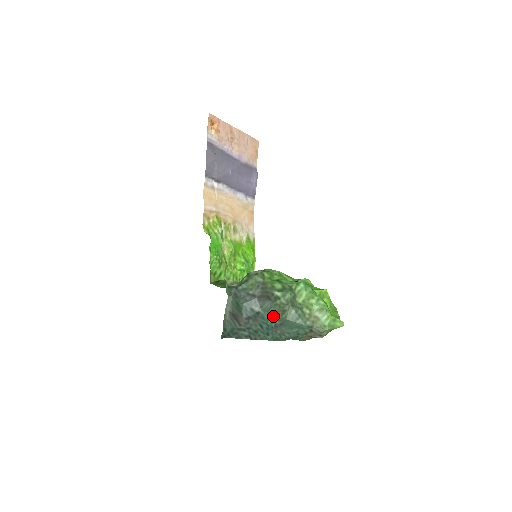
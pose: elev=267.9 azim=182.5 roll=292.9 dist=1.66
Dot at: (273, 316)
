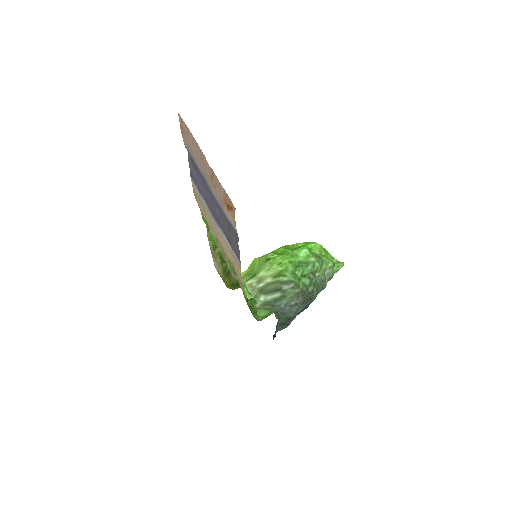
Dot at: occluded
